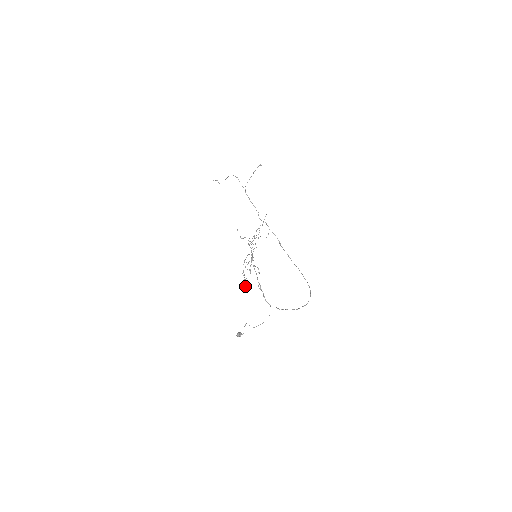
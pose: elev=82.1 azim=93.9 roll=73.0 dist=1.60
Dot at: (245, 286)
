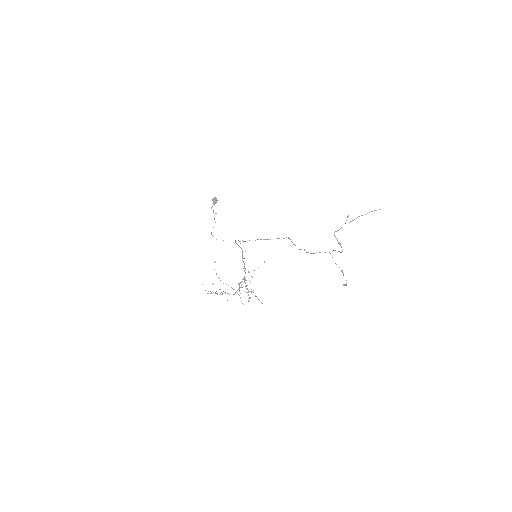
Dot at: occluded
